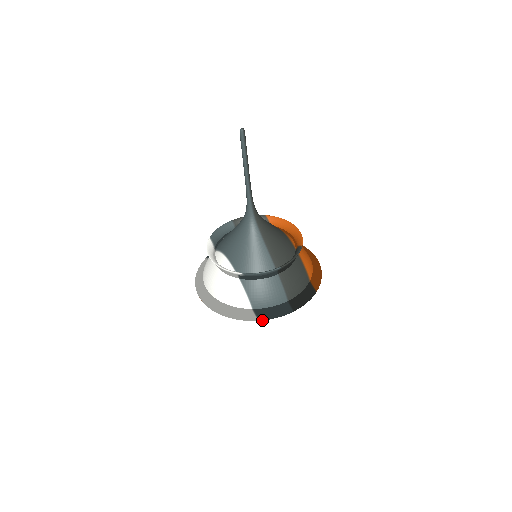
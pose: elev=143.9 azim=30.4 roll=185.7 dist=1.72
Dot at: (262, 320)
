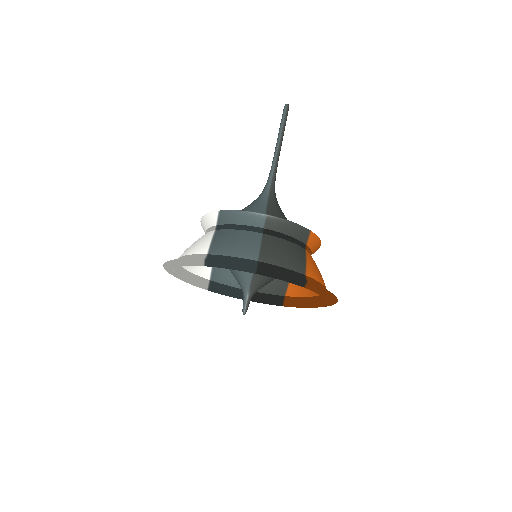
Dot at: (209, 260)
